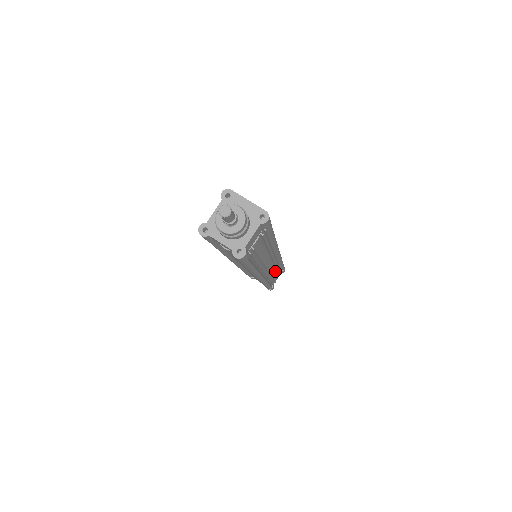
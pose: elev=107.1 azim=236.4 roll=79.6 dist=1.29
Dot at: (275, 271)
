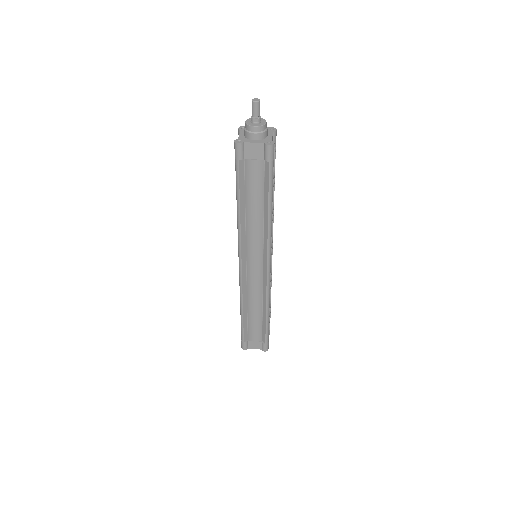
Dot at: occluded
